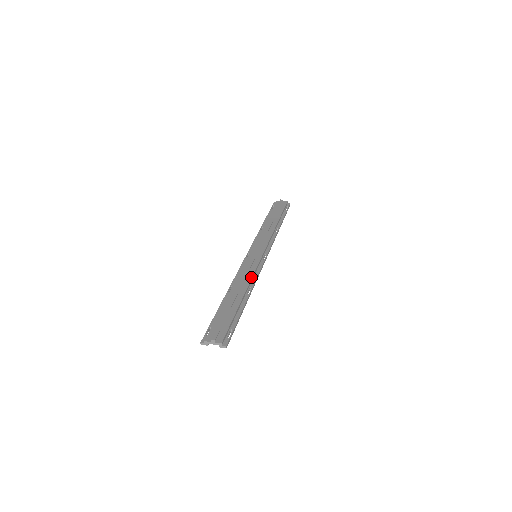
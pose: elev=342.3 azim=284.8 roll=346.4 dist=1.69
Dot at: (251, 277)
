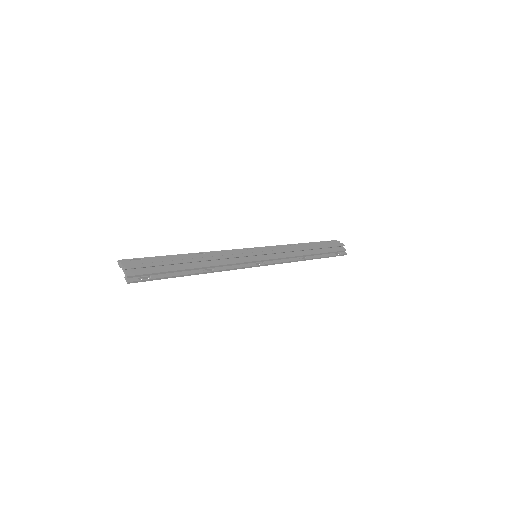
Dot at: (225, 263)
